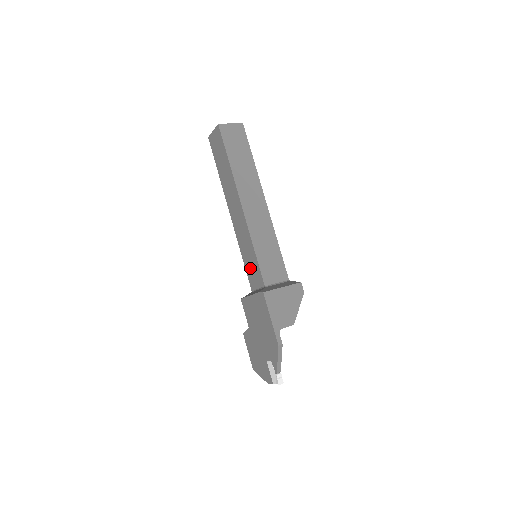
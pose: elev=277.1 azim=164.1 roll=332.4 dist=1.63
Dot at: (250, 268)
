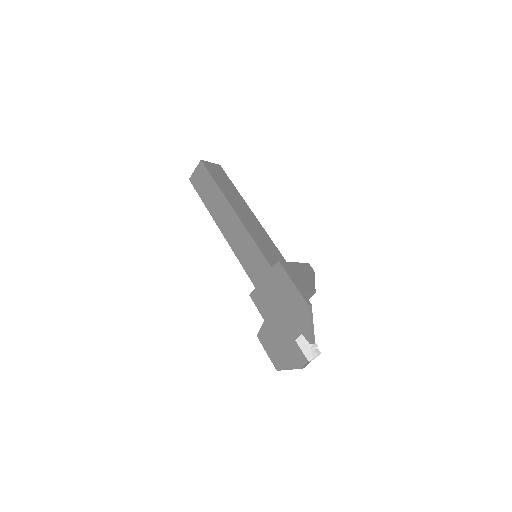
Dot at: (252, 267)
